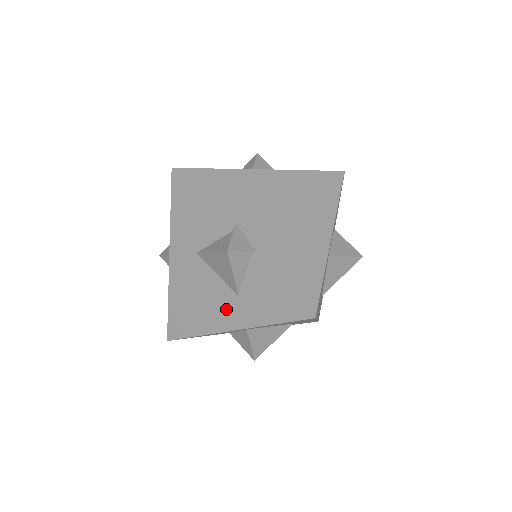
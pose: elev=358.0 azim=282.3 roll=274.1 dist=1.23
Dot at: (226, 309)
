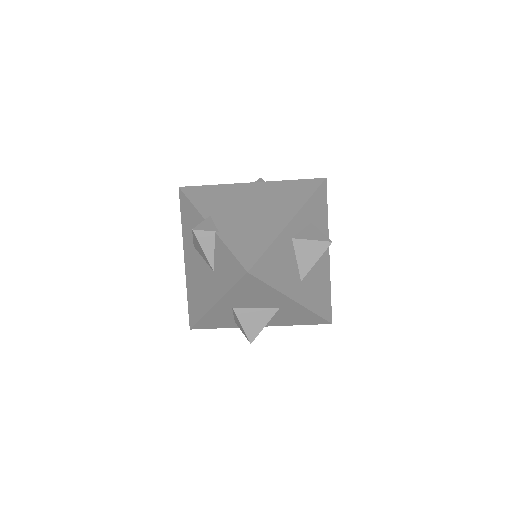
Dot at: (210, 286)
